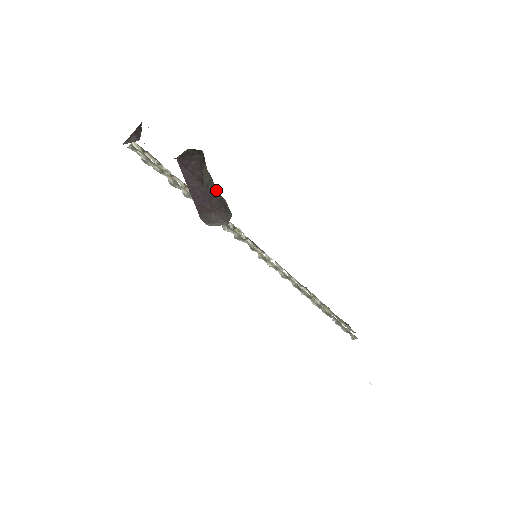
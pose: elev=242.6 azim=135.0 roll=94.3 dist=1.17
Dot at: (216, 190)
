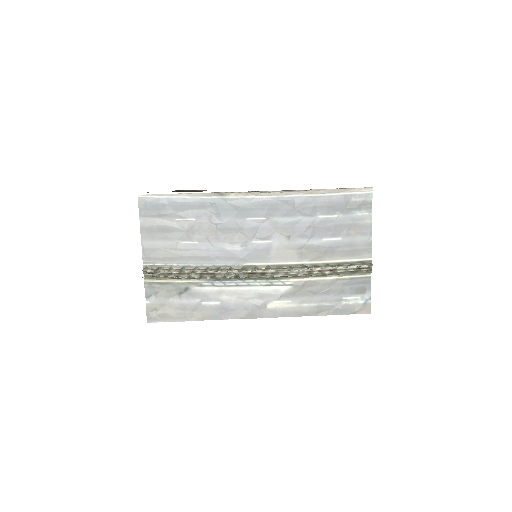
Dot at: (192, 191)
